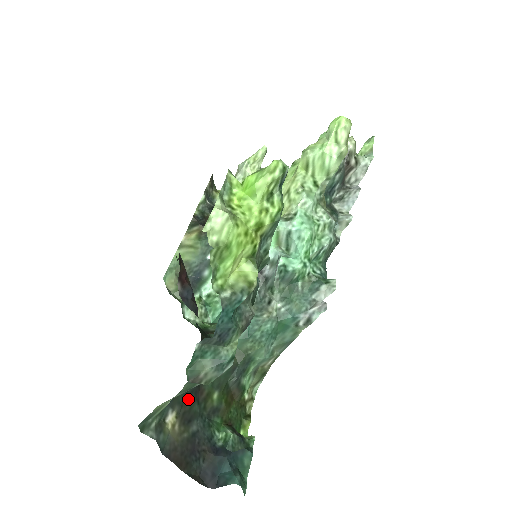
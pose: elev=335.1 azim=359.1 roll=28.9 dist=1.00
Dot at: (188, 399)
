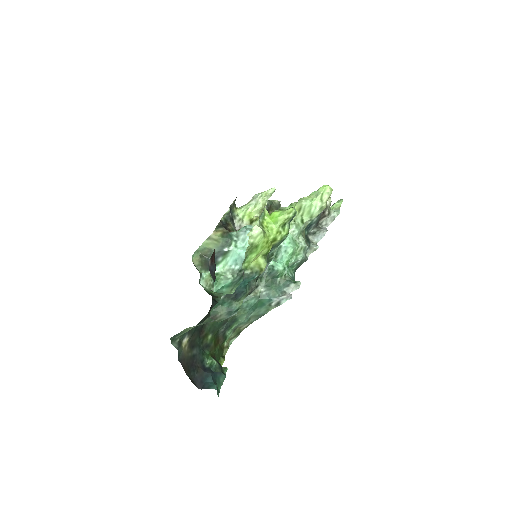
Dot at: (195, 333)
